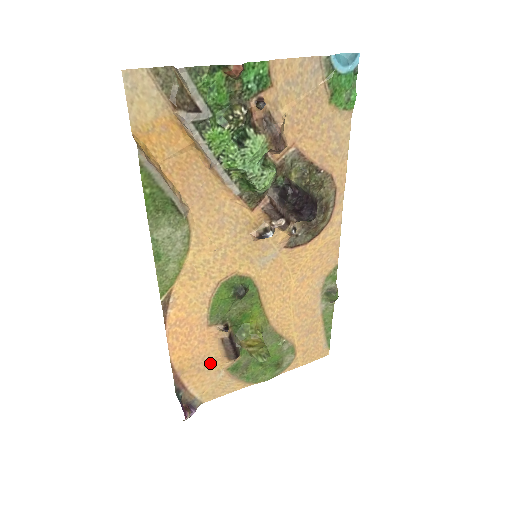
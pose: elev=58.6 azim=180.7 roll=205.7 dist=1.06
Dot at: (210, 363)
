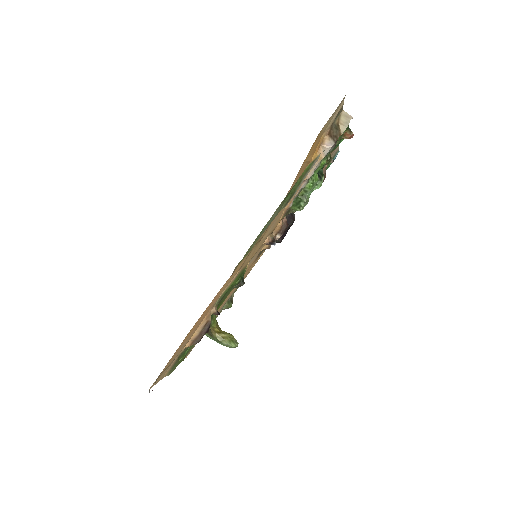
Dot at: (184, 345)
